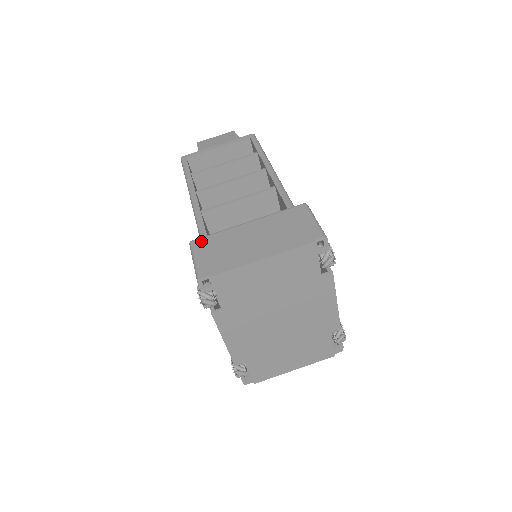
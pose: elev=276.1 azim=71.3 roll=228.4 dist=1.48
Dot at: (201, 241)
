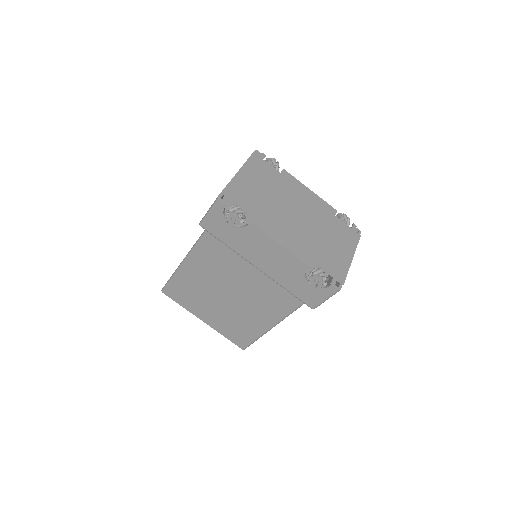
Dot at: occluded
